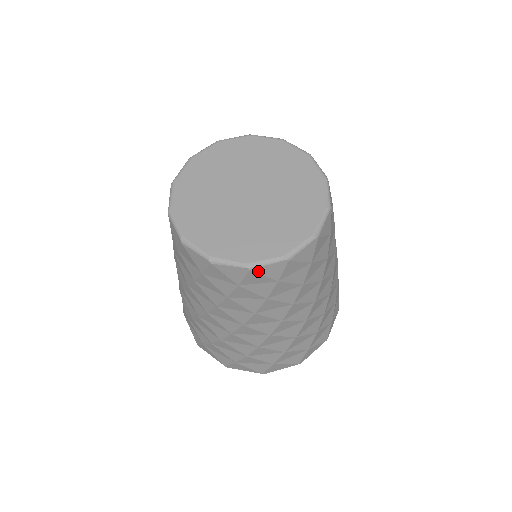
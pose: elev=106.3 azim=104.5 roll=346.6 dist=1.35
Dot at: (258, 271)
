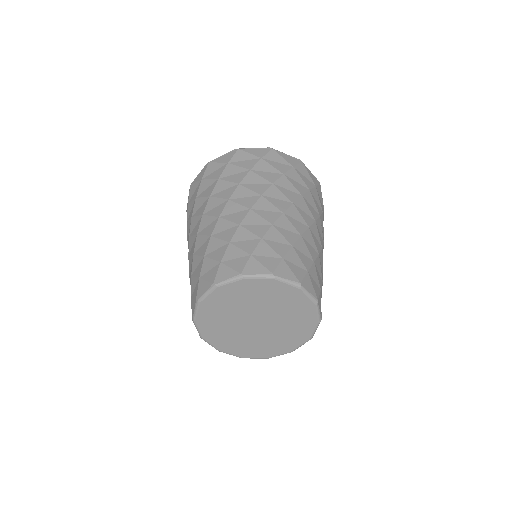
Dot at: occluded
